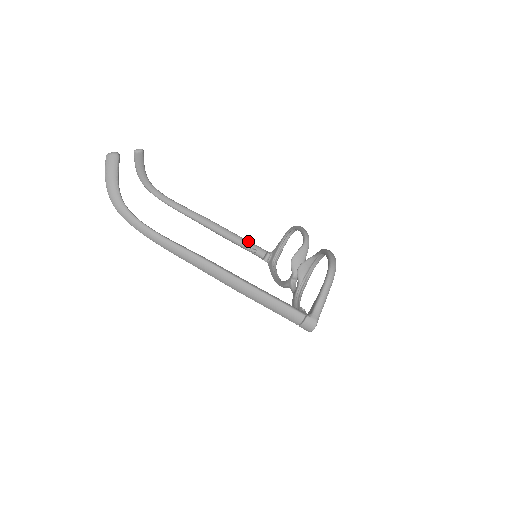
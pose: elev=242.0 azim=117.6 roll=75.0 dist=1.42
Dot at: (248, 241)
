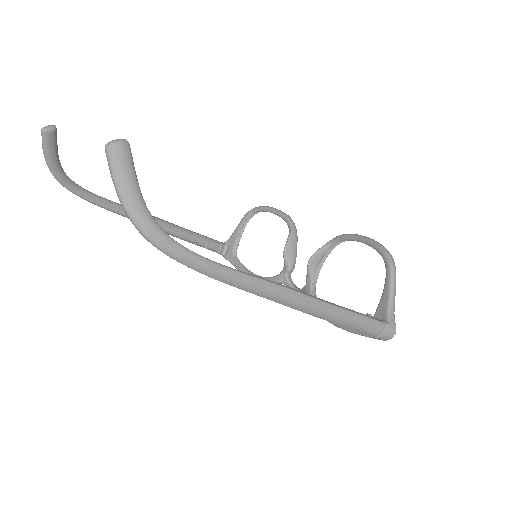
Dot at: (200, 234)
